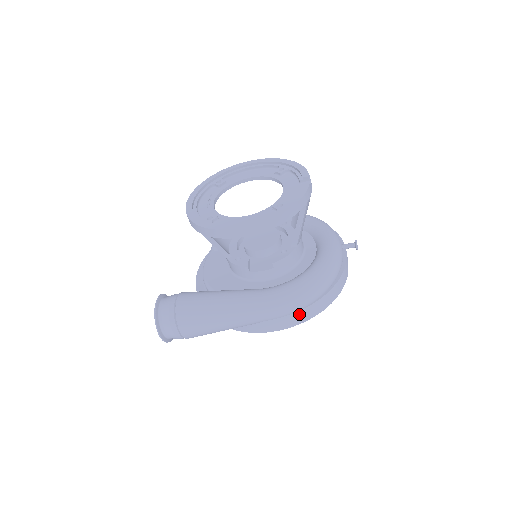
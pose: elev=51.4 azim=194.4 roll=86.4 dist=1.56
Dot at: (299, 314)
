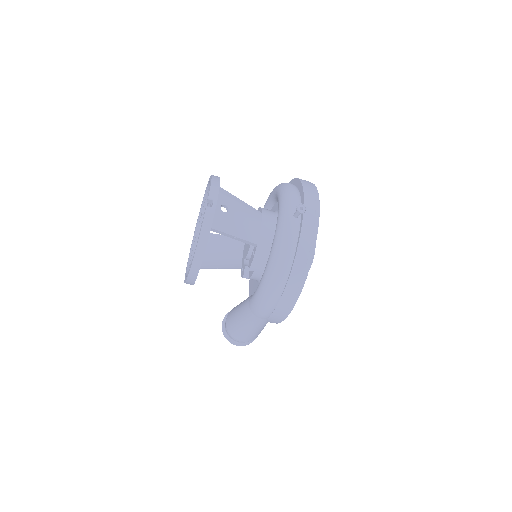
Dot at: (281, 305)
